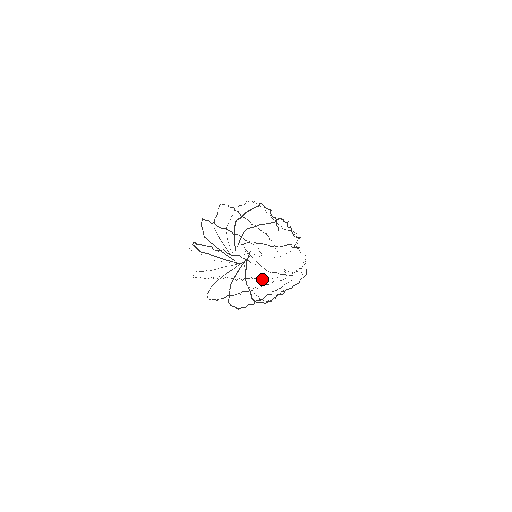
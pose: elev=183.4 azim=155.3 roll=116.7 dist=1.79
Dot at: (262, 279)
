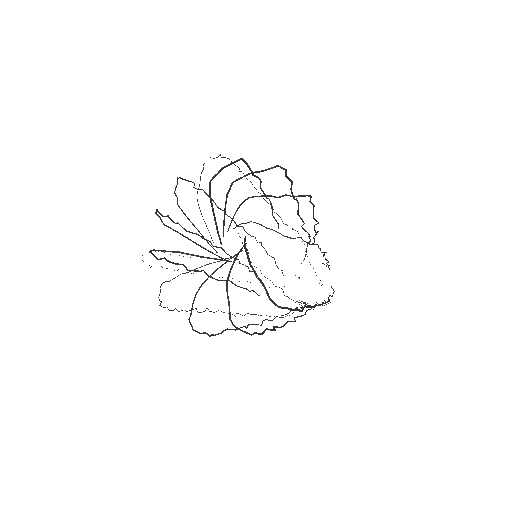
Dot at: occluded
